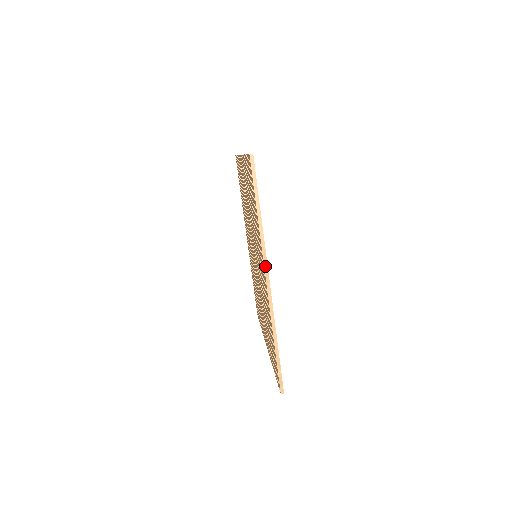
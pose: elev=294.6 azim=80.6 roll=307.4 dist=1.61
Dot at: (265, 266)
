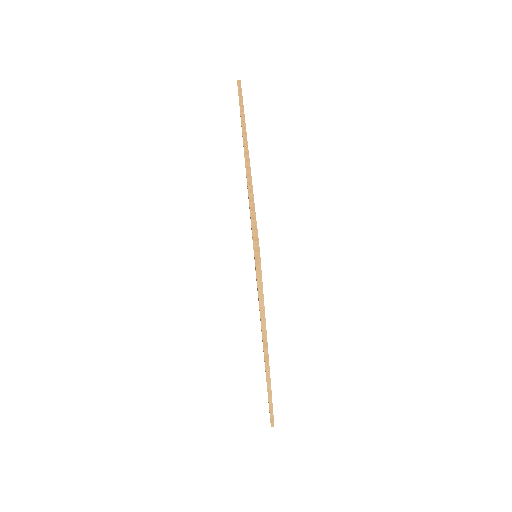
Dot at: (265, 350)
